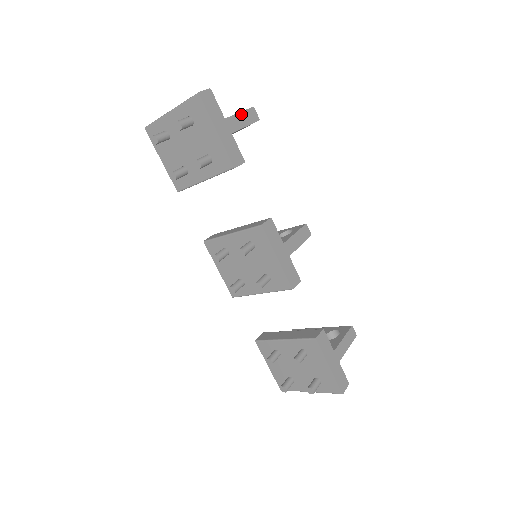
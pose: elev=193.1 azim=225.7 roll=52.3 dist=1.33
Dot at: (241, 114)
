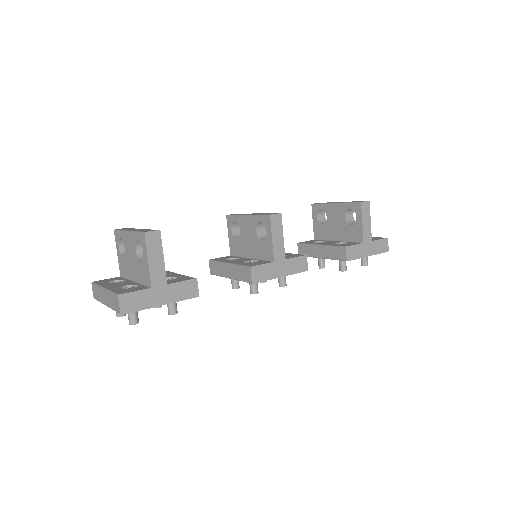
Dot at: (150, 259)
